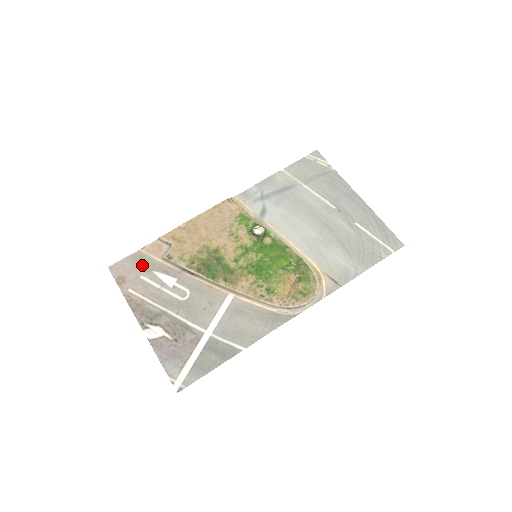
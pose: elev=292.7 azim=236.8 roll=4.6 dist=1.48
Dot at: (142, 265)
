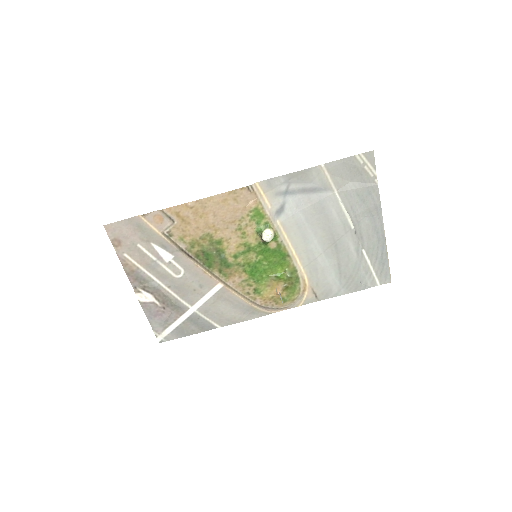
Dot at: (140, 233)
